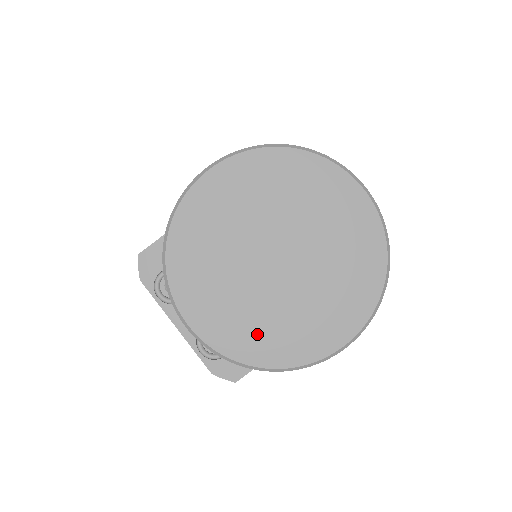
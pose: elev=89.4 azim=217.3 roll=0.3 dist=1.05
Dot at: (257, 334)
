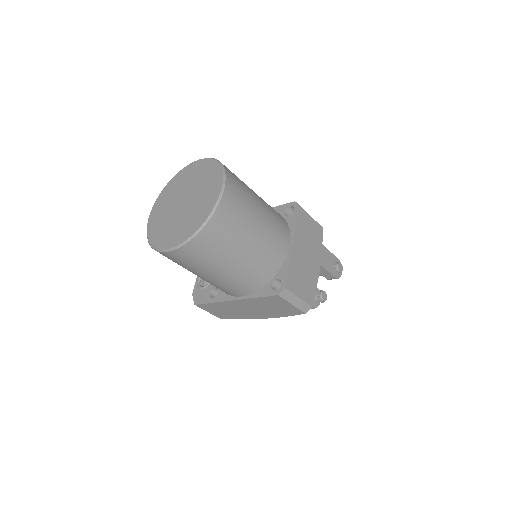
Dot at: (158, 228)
